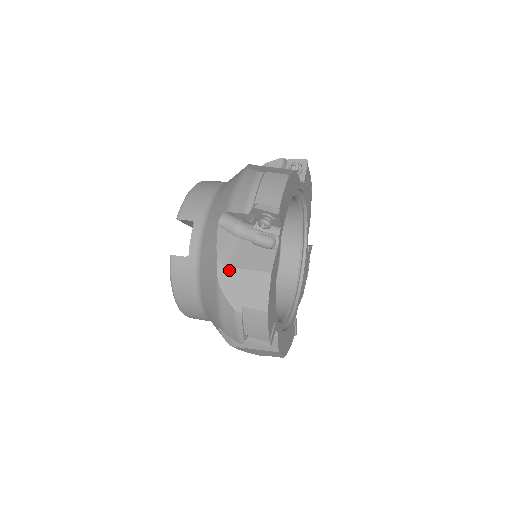
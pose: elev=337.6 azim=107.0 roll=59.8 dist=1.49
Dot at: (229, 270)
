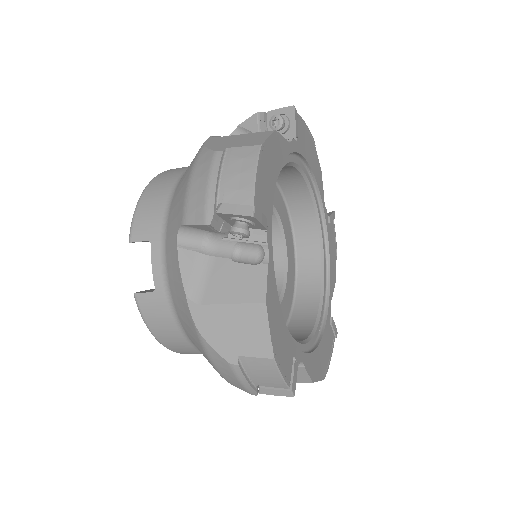
Dot at: (206, 309)
